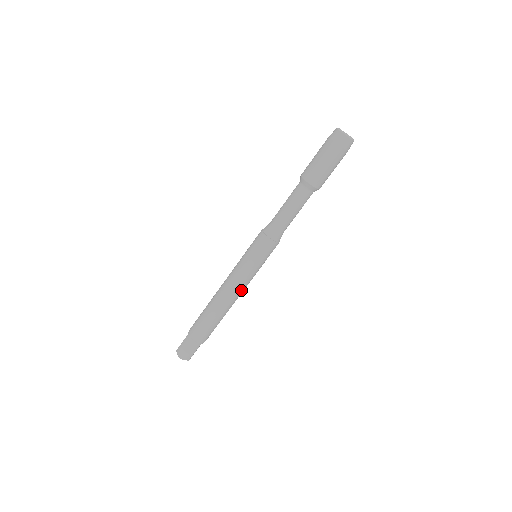
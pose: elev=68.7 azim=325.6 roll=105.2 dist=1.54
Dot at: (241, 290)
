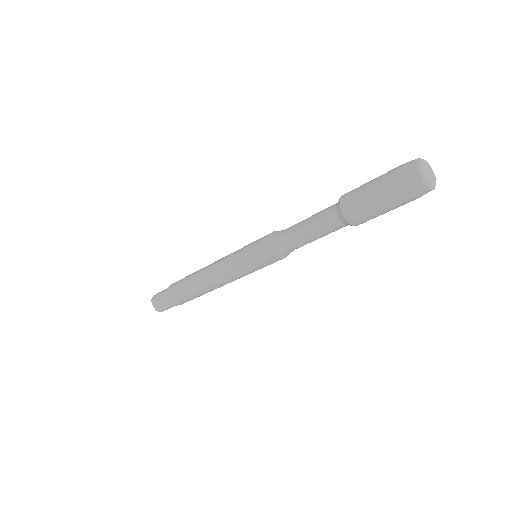
Dot at: occluded
